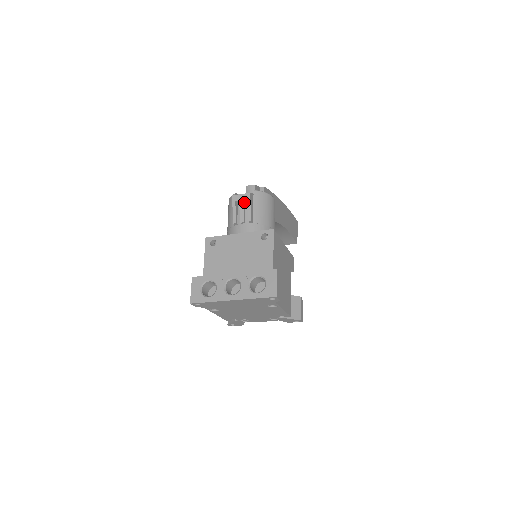
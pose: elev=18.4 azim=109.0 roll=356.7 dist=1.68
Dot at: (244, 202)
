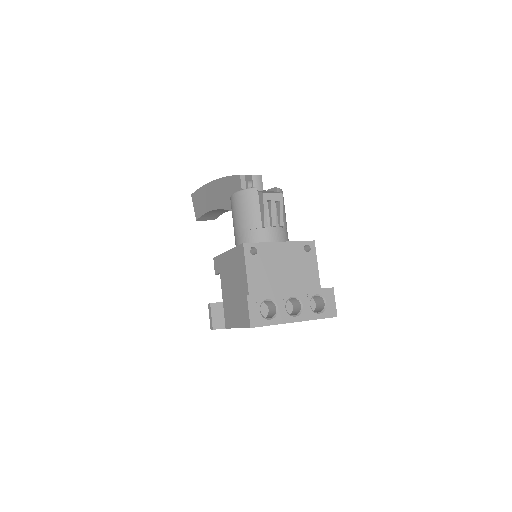
Dot at: (274, 202)
